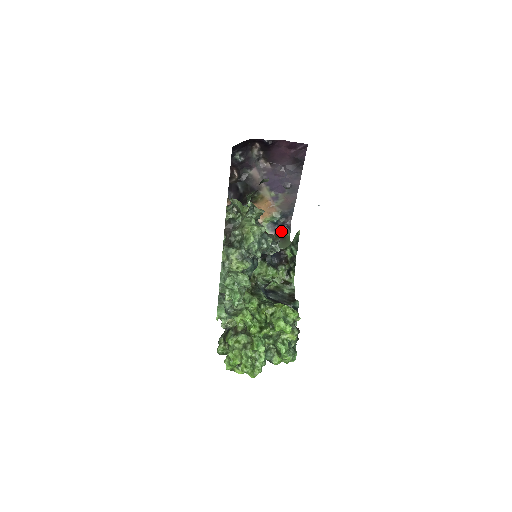
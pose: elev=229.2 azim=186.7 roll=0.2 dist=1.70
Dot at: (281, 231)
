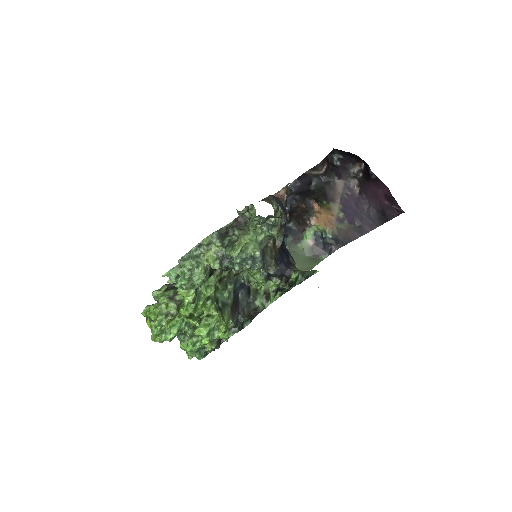
Dot at: (321, 248)
